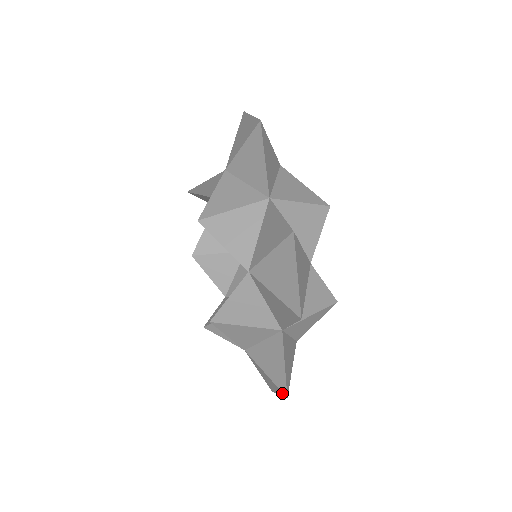
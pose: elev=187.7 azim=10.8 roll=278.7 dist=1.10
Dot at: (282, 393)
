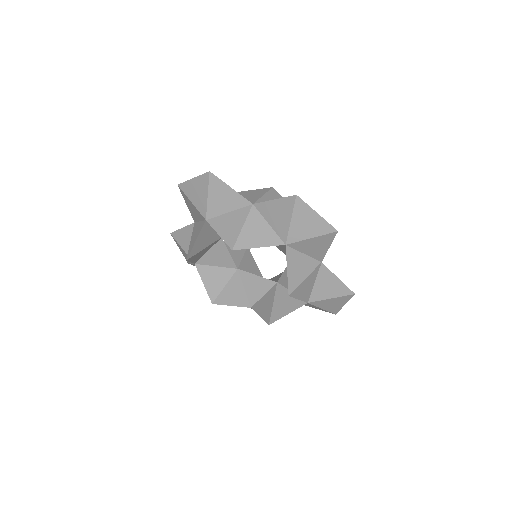
Dot at: (298, 202)
